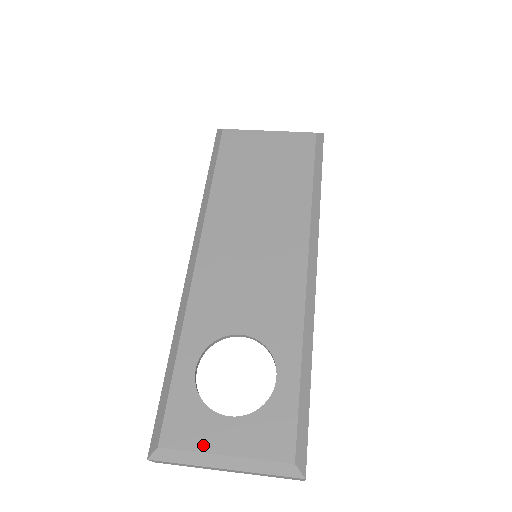
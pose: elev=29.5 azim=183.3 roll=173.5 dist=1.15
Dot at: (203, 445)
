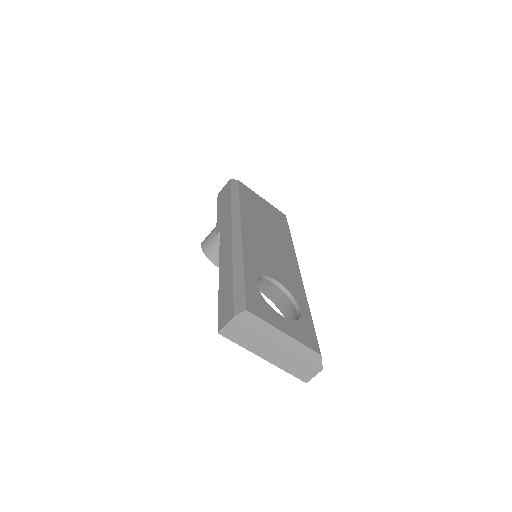
Dot at: (272, 322)
